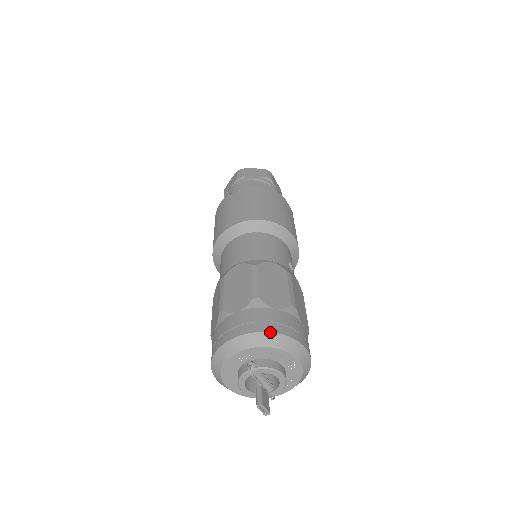
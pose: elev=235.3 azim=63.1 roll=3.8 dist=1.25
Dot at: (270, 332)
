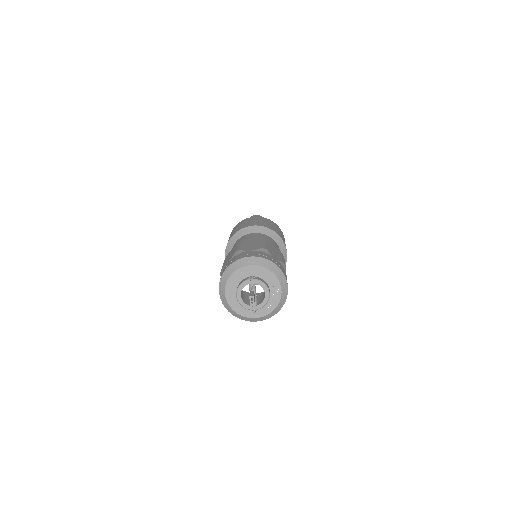
Dot at: (271, 261)
